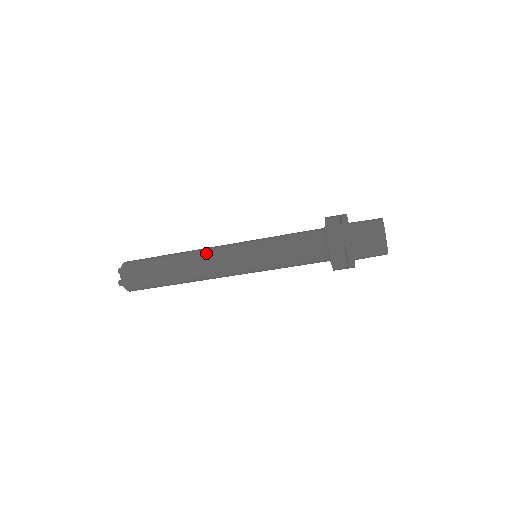
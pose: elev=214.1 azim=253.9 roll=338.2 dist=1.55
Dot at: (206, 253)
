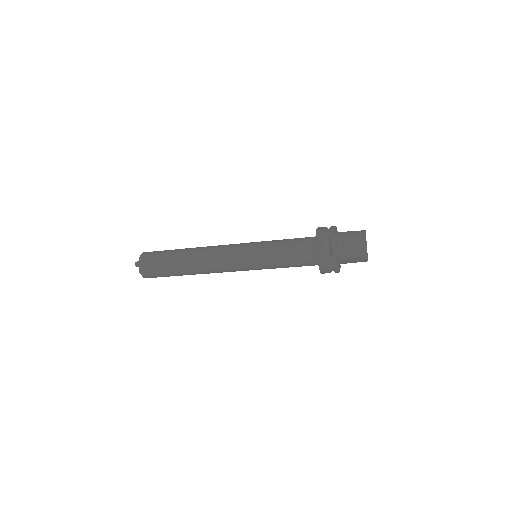
Dot at: (214, 264)
